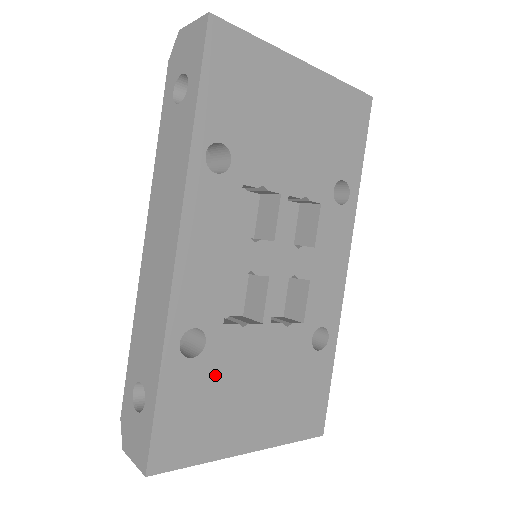
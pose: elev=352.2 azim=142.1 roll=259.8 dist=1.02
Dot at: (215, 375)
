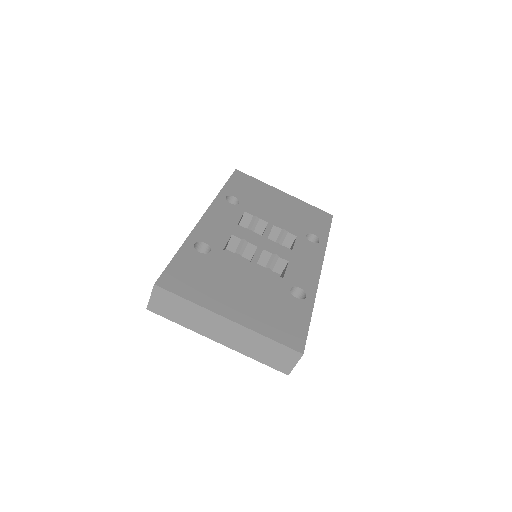
Dot at: (213, 267)
